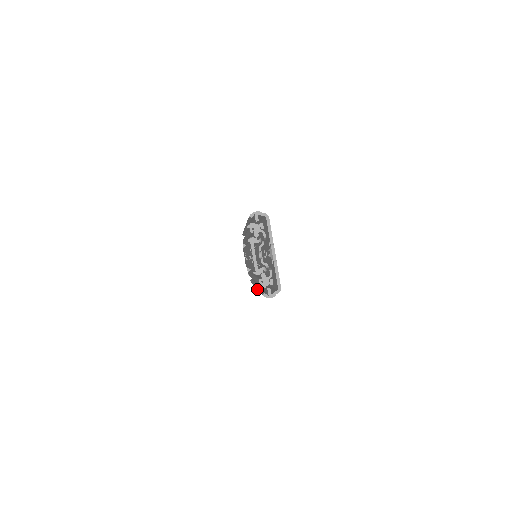
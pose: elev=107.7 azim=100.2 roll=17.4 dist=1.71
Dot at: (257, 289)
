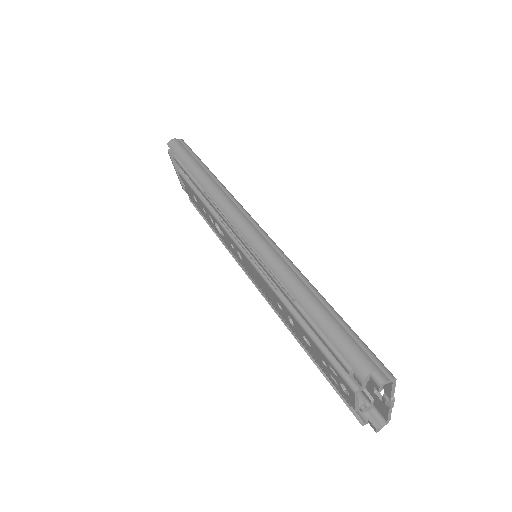
Dot at: occluded
